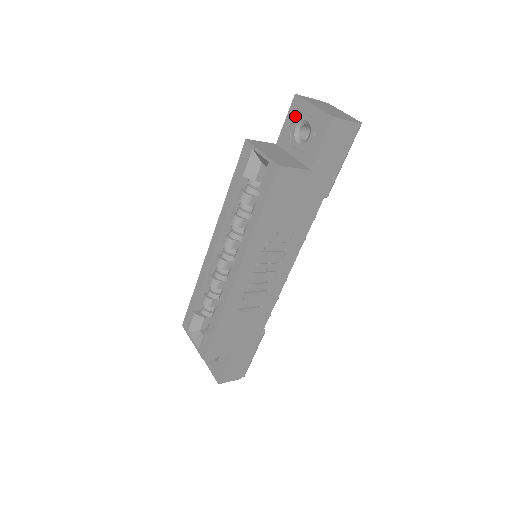
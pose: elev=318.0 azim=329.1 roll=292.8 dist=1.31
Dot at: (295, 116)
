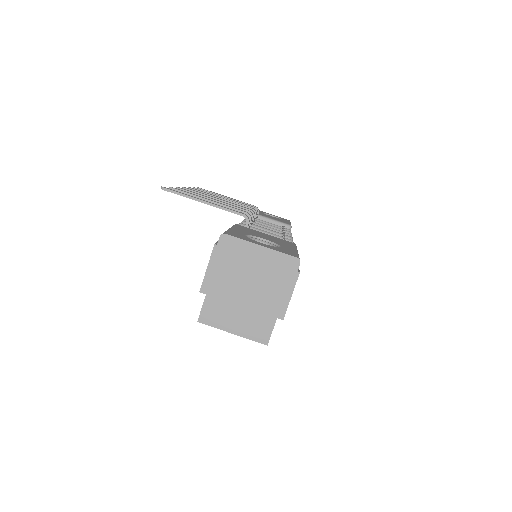
Dot at: occluded
